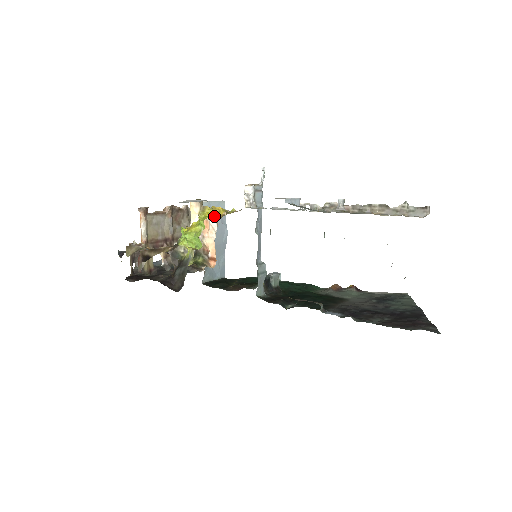
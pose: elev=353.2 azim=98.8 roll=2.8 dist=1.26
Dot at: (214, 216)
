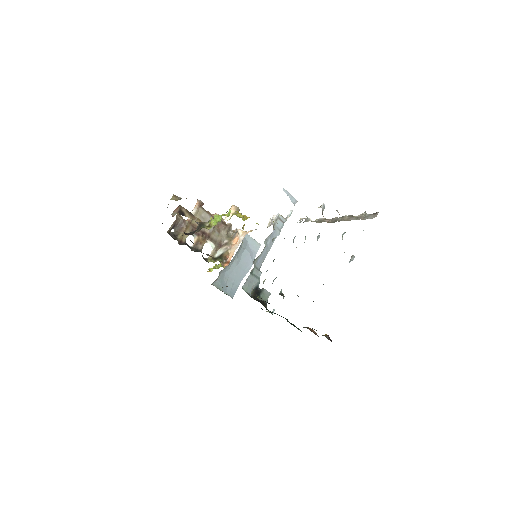
Dot at: occluded
